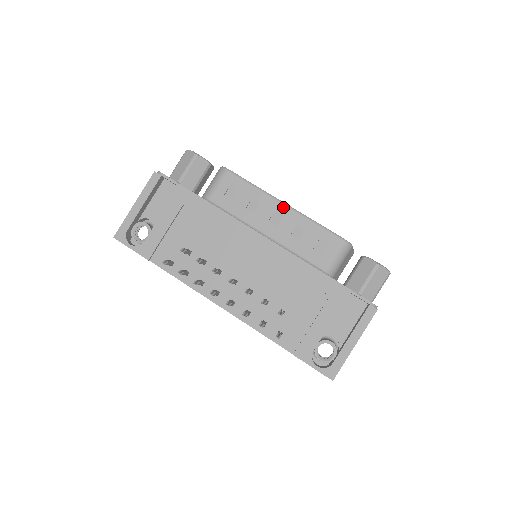
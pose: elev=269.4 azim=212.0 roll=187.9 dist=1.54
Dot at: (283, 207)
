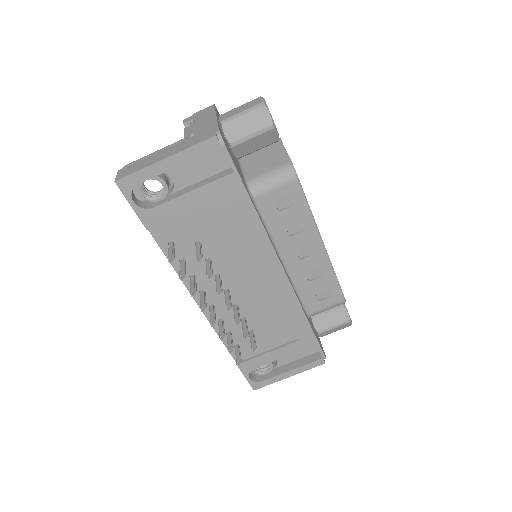
Dot at: (320, 247)
